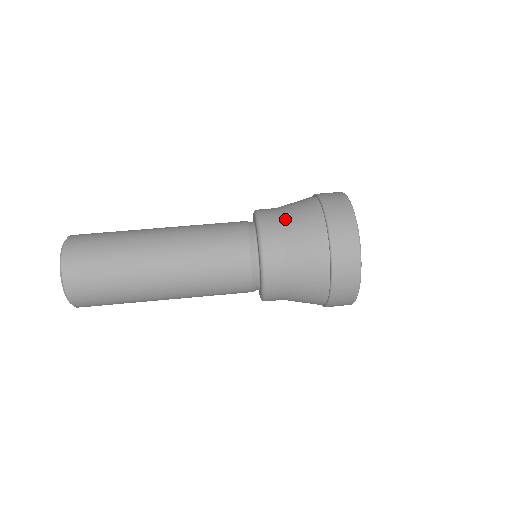
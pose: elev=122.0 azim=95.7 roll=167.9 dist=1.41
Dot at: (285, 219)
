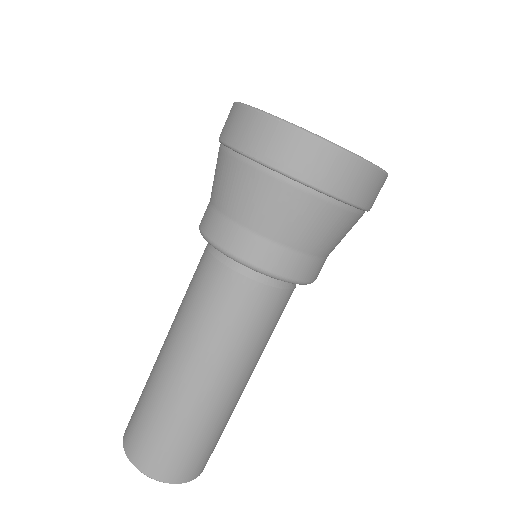
Dot at: (252, 224)
